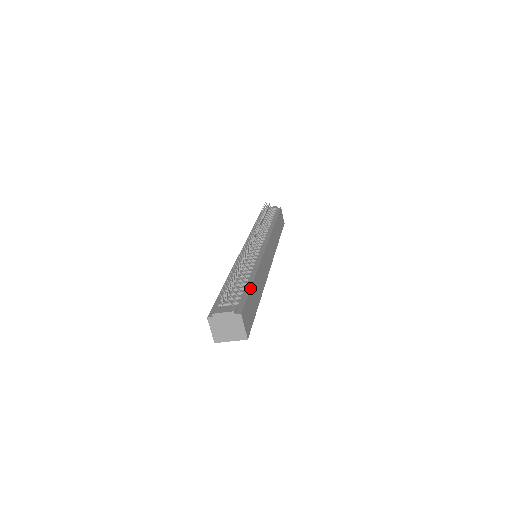
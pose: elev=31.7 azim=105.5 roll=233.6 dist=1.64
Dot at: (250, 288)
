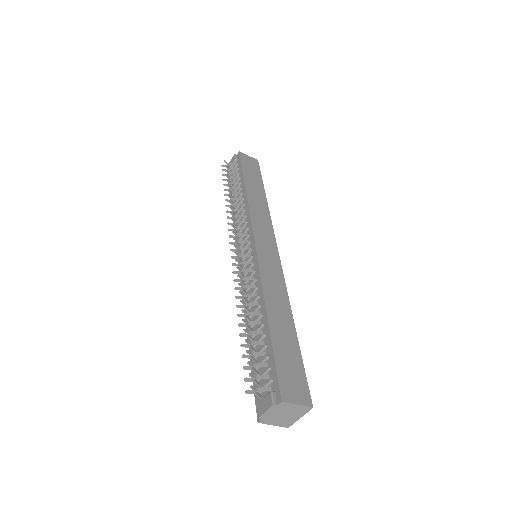
Dot at: (271, 342)
